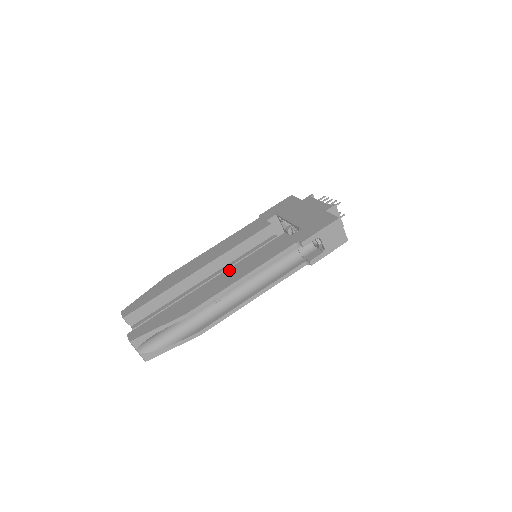
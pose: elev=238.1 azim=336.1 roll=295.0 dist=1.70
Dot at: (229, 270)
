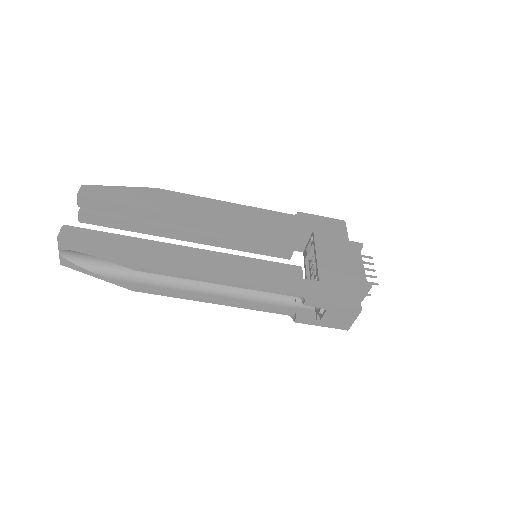
Dot at: (217, 255)
